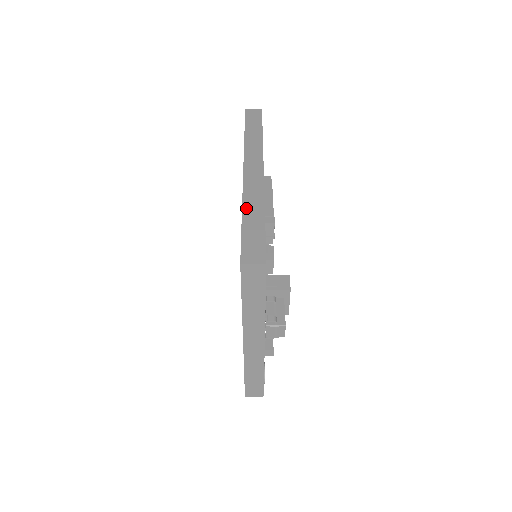
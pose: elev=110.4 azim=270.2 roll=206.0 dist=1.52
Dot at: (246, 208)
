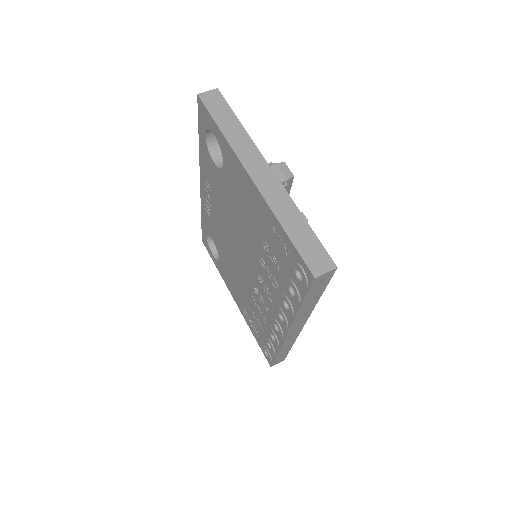
Dot at: occluded
